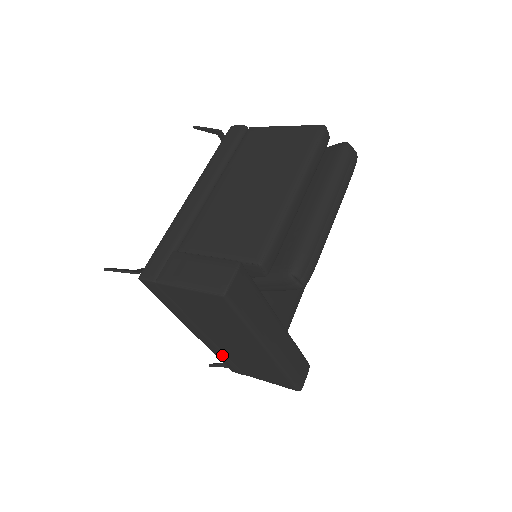
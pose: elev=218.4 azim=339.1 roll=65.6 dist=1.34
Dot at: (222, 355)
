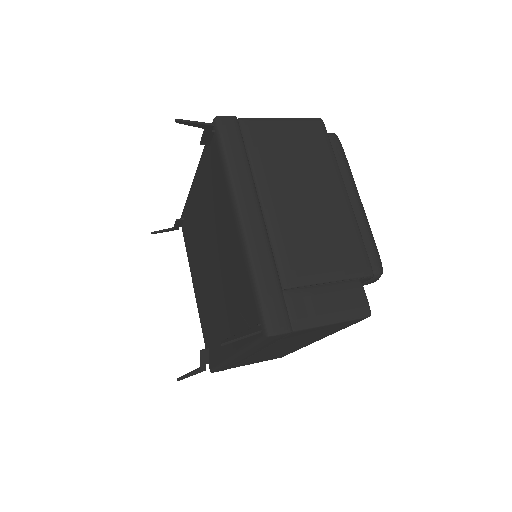
Dot at: (236, 363)
